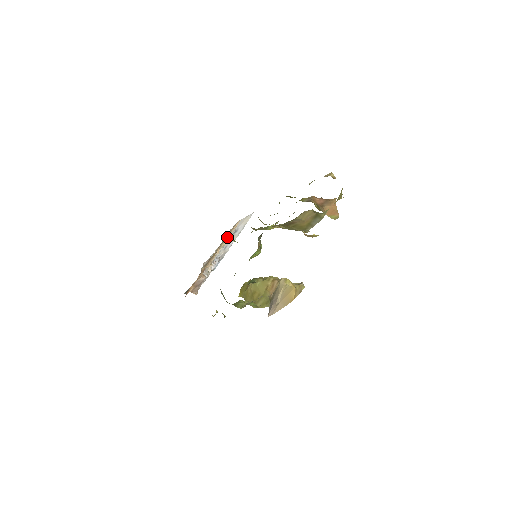
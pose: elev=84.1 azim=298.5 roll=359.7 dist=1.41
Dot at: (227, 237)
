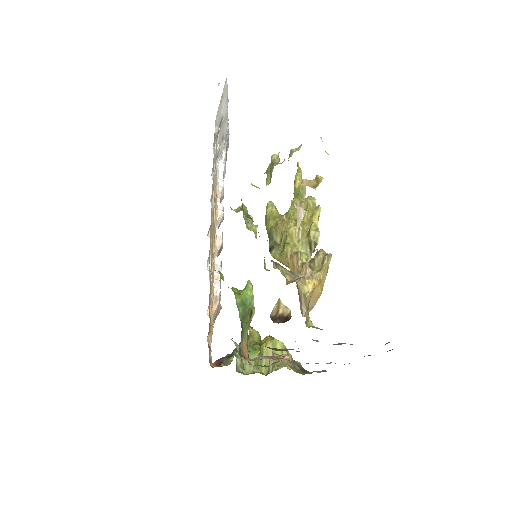
Dot at: (214, 190)
